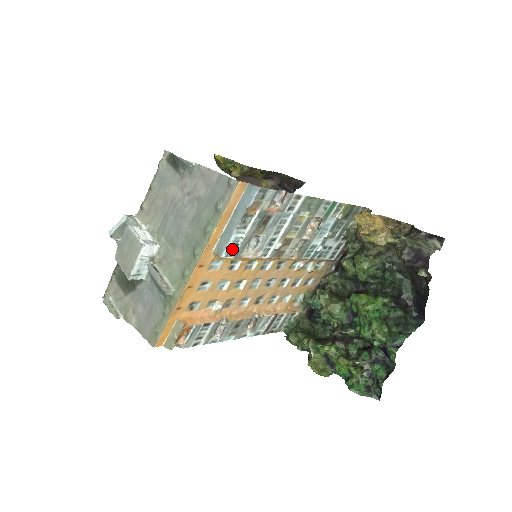
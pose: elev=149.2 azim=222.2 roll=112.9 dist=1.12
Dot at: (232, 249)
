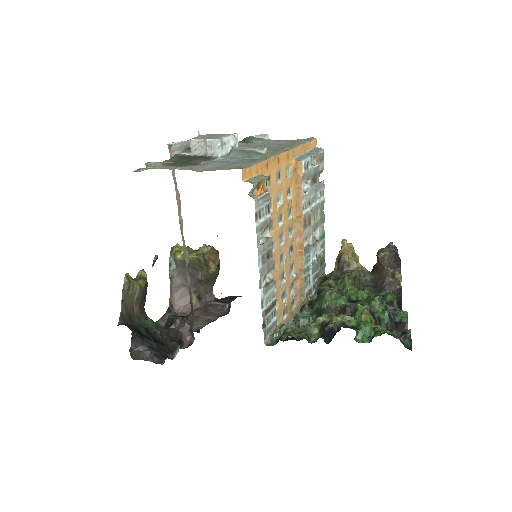
Dot at: (306, 165)
